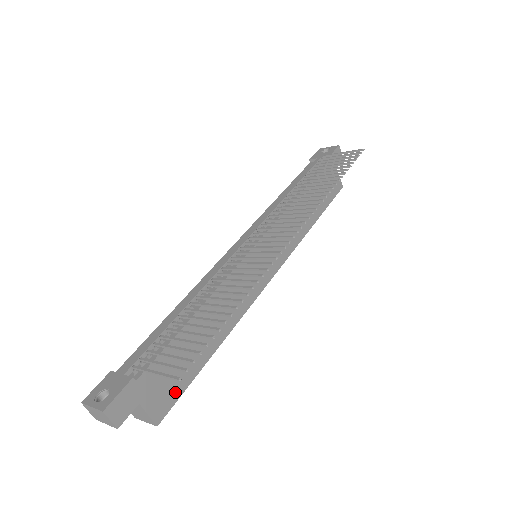
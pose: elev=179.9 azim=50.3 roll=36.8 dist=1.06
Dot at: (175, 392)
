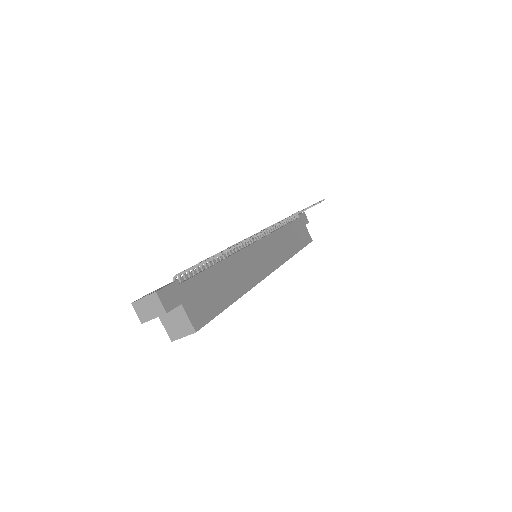
Dot at: (208, 313)
